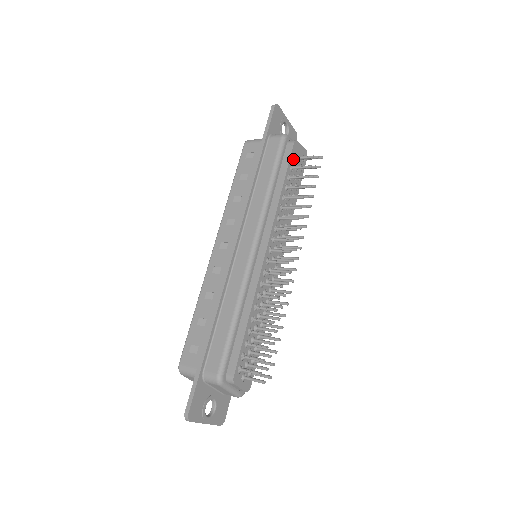
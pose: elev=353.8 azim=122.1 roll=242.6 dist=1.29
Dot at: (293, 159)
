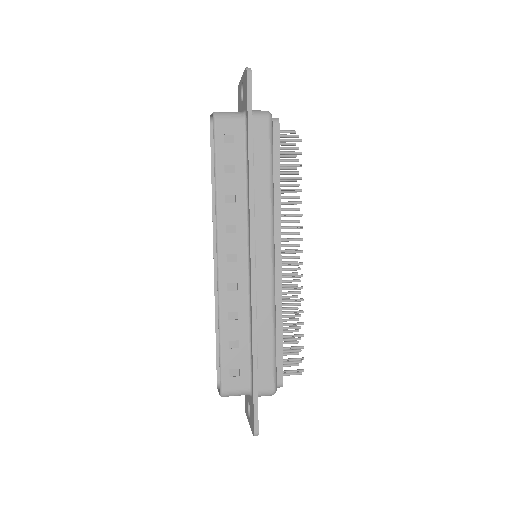
Dot at: (278, 142)
